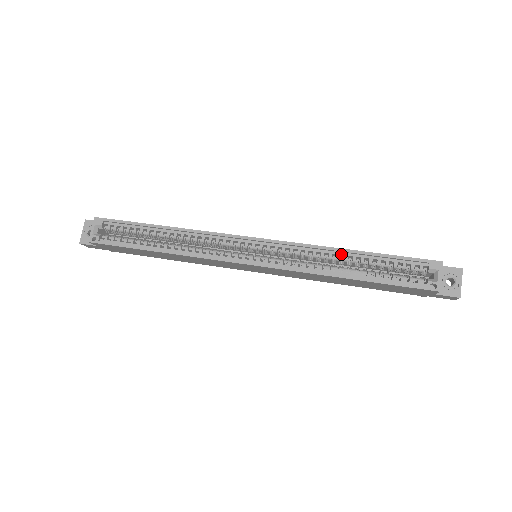
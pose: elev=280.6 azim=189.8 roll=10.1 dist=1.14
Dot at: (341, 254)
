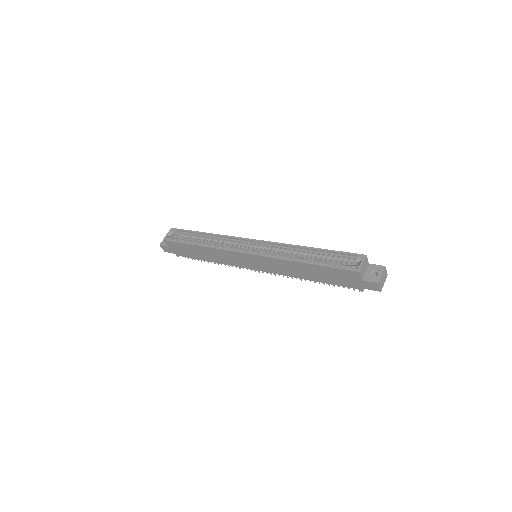
Dot at: (304, 250)
